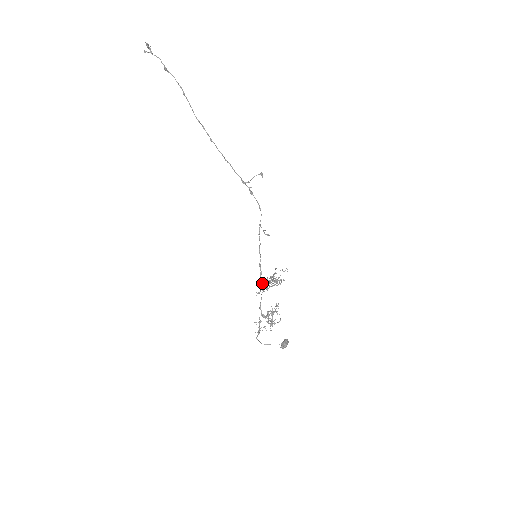
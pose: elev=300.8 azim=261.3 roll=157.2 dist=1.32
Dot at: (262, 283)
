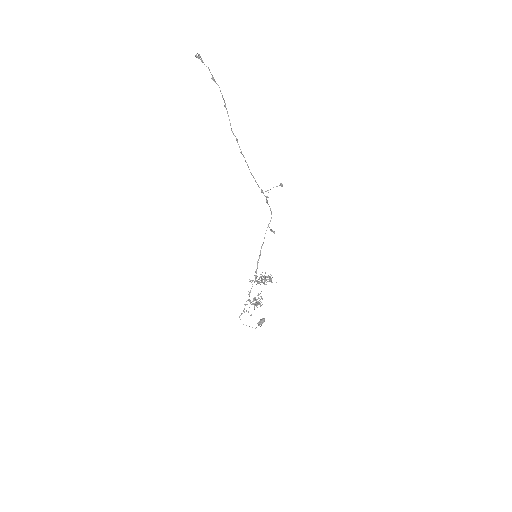
Dot at: occluded
